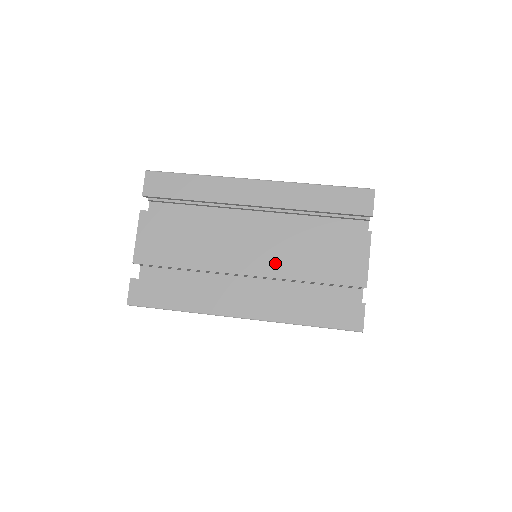
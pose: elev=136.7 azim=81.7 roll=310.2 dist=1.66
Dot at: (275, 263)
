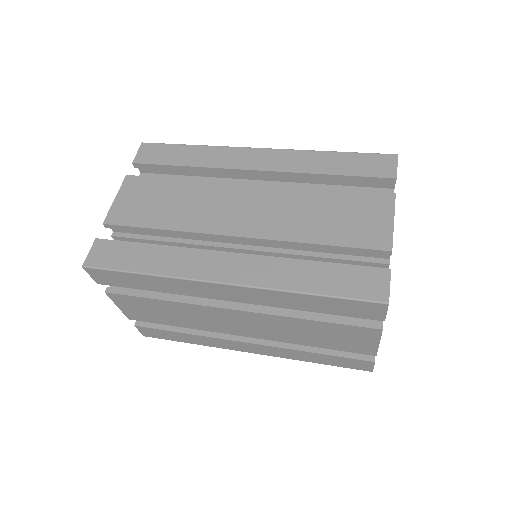
Dot at: (273, 224)
